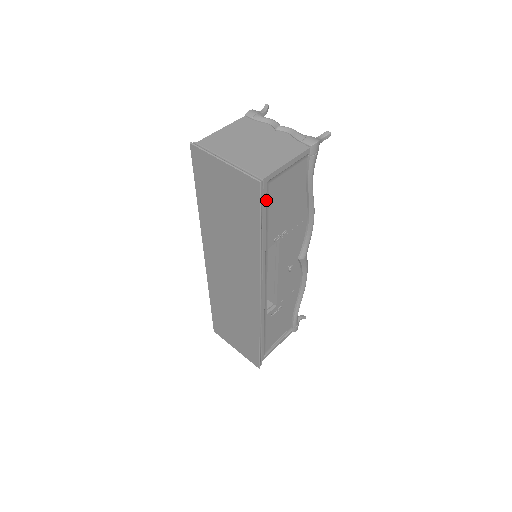
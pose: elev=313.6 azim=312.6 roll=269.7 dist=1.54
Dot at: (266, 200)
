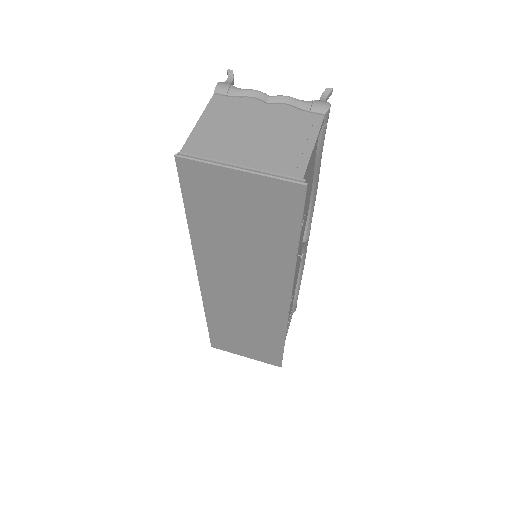
Dot at: occluded
